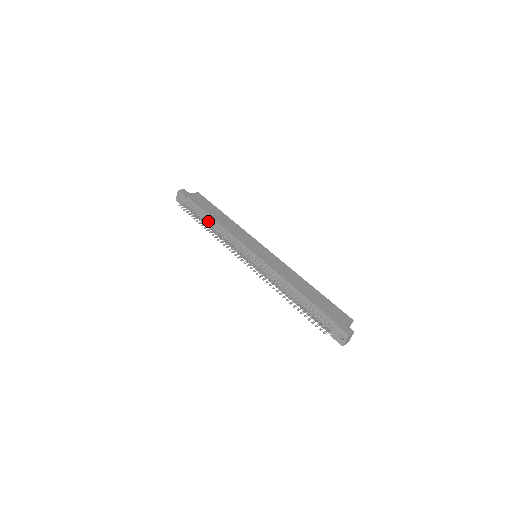
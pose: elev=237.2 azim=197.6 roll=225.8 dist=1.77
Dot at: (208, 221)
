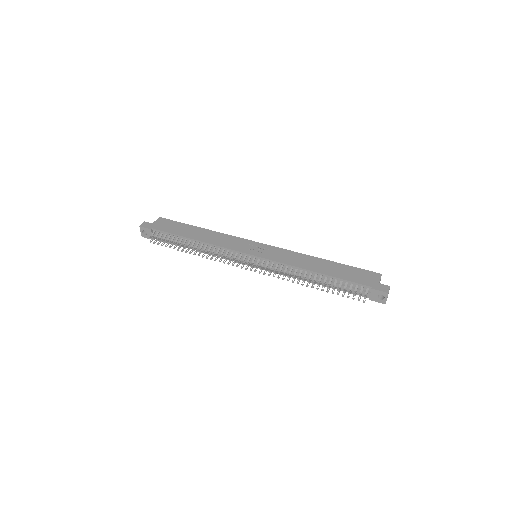
Dot at: (189, 244)
